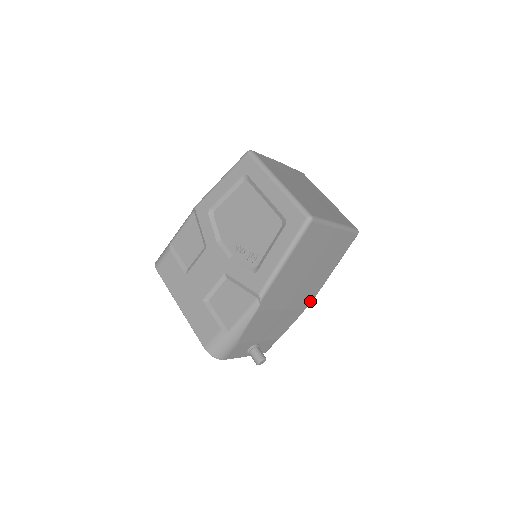
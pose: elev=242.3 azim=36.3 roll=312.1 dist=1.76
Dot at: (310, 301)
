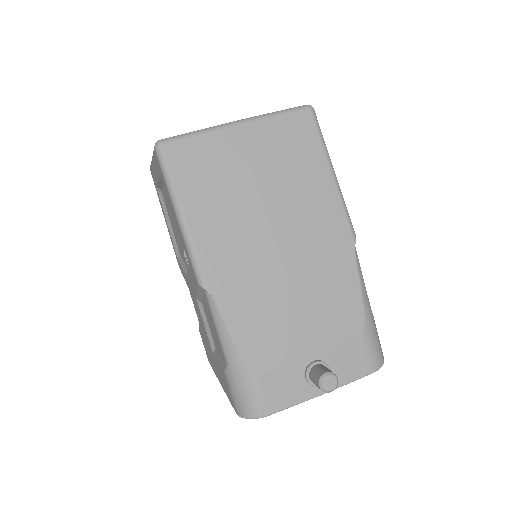
Dot at: (348, 245)
